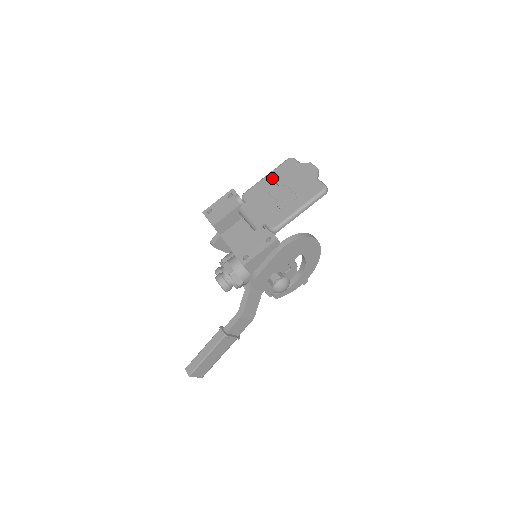
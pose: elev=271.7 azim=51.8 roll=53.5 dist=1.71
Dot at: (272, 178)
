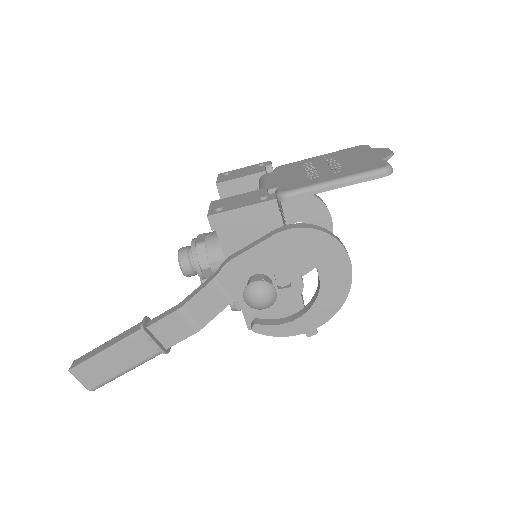
Dot at: (325, 156)
